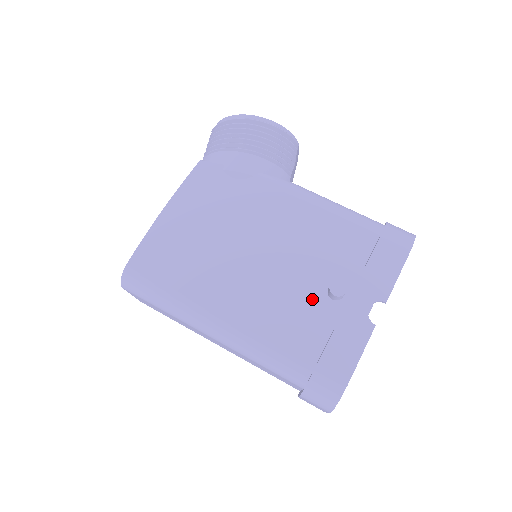
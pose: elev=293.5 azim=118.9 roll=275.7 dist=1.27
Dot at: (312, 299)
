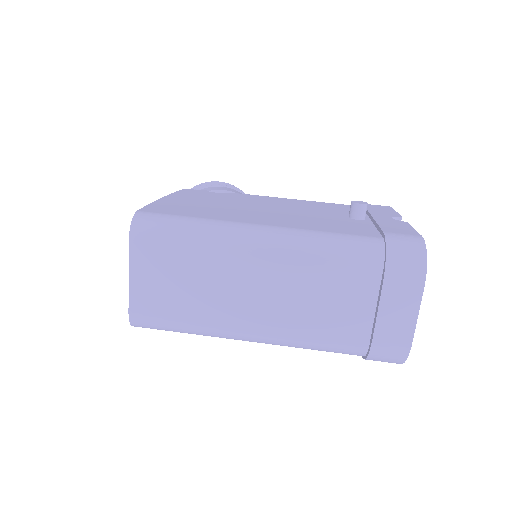
Dot at: (341, 220)
